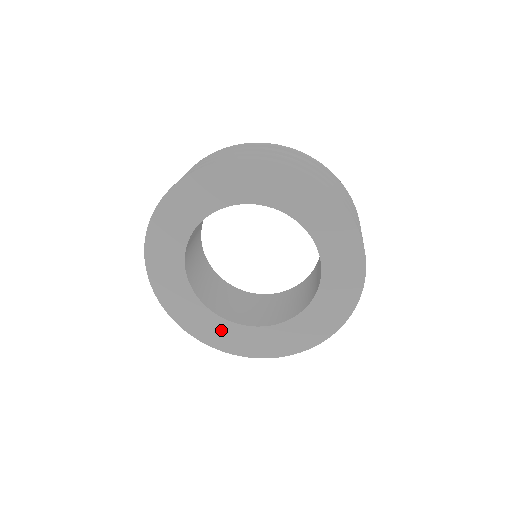
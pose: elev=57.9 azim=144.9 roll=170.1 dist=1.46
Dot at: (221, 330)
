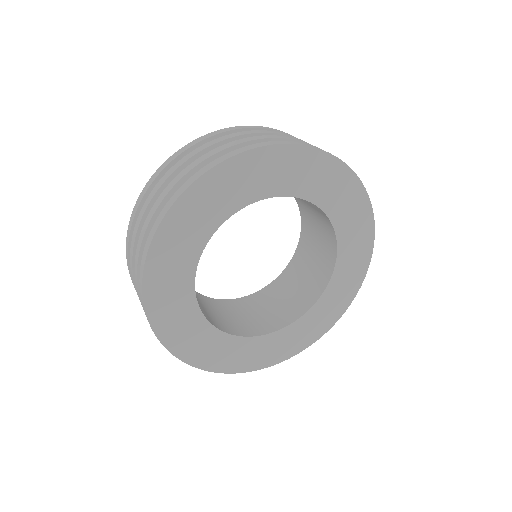
Dot at: (206, 341)
